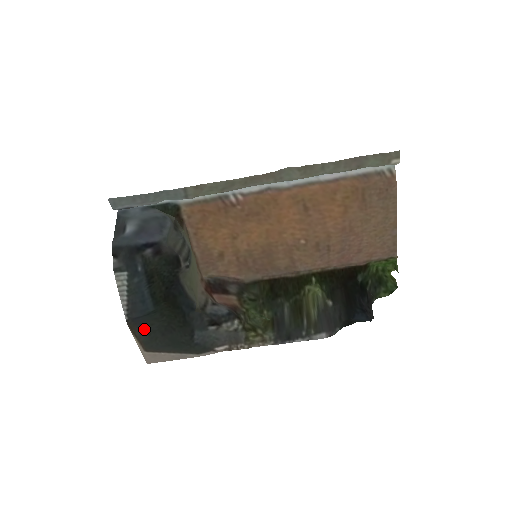
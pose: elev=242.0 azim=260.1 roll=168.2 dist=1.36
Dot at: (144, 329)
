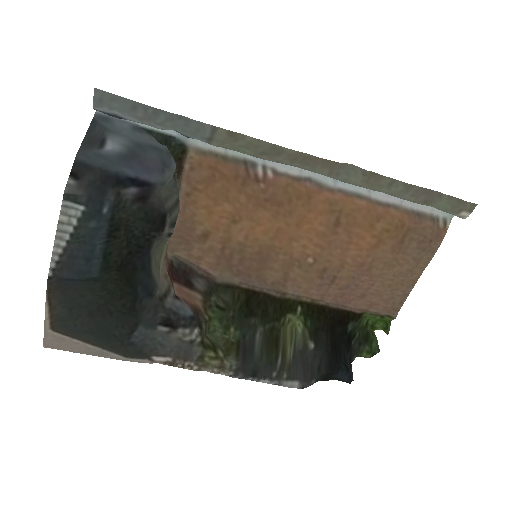
Dot at: (67, 298)
